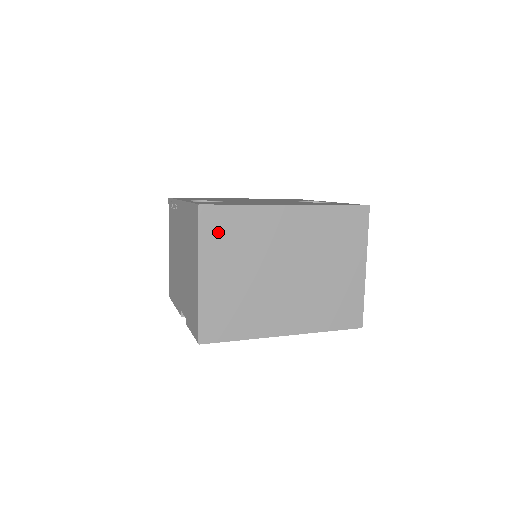
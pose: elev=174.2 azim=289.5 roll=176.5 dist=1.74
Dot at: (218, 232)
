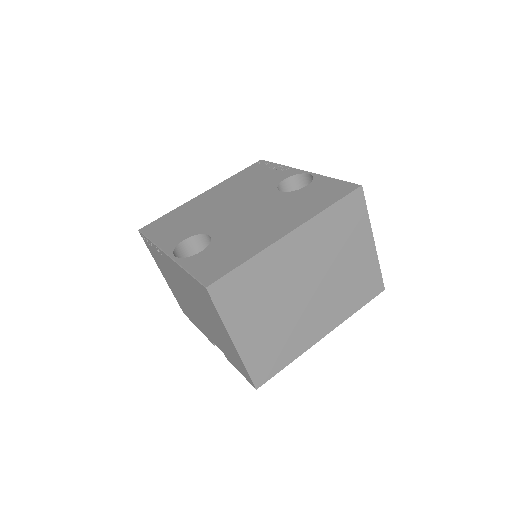
Dot at: (234, 298)
